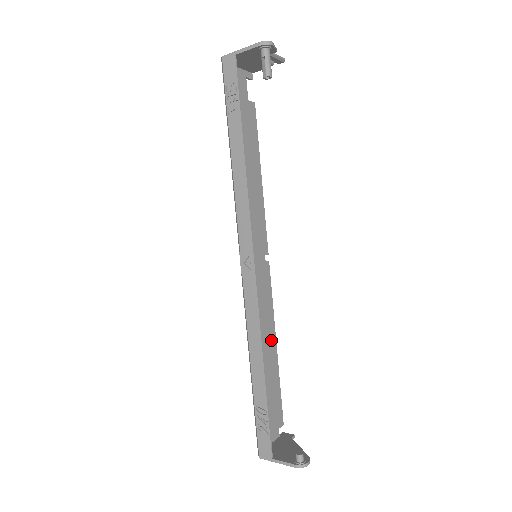
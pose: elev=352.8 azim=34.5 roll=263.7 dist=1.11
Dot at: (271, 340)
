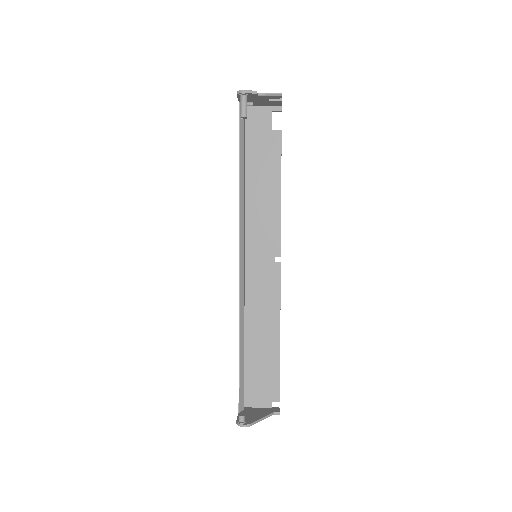
Dot at: (273, 327)
